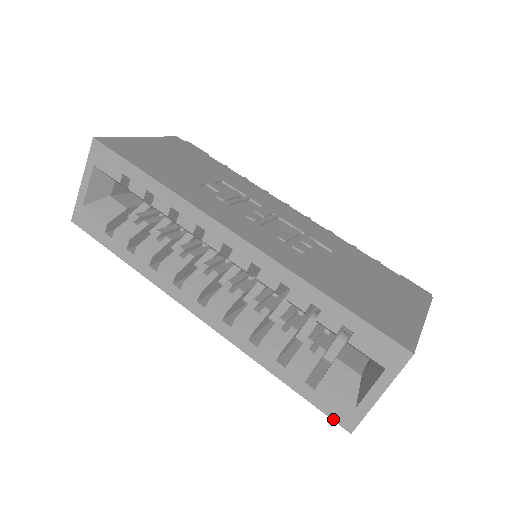
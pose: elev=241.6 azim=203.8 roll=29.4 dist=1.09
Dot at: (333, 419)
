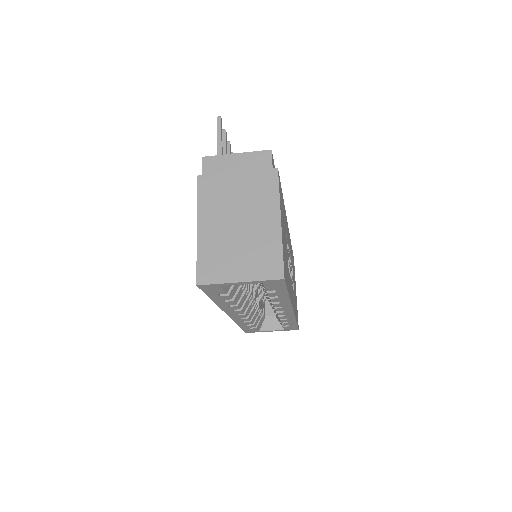
Dot at: (245, 331)
